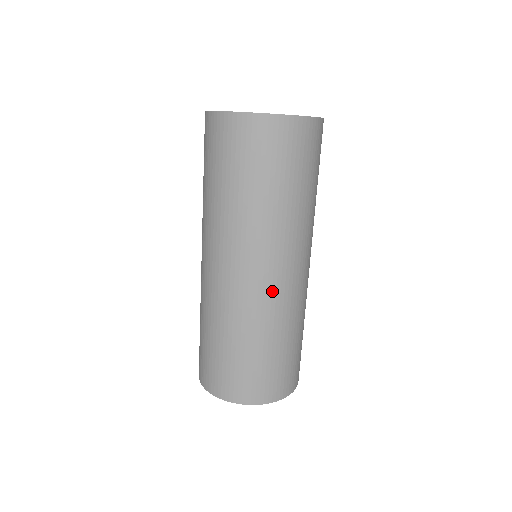
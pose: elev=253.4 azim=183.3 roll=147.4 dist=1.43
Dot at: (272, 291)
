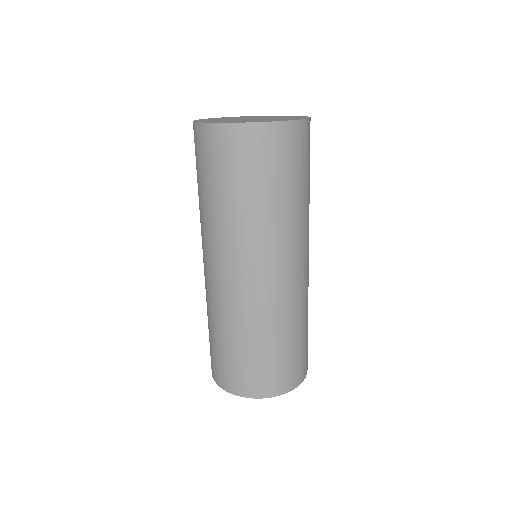
Dot at: (274, 291)
